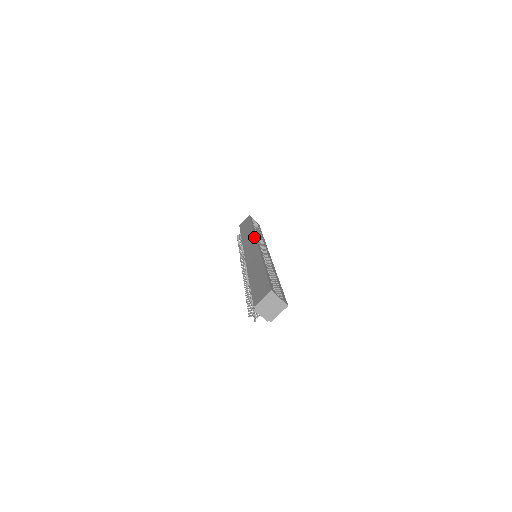
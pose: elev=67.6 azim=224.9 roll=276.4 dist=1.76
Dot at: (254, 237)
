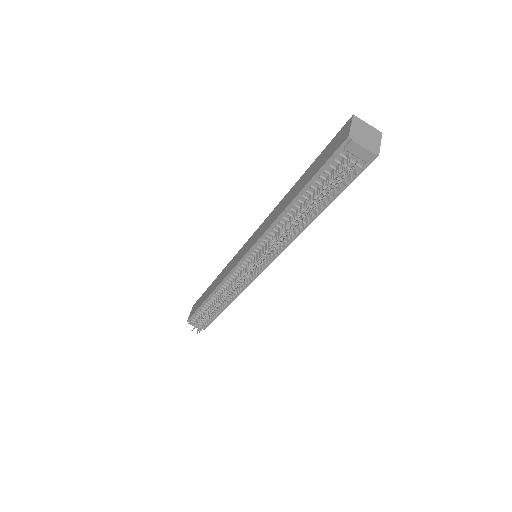
Dot at: (235, 255)
